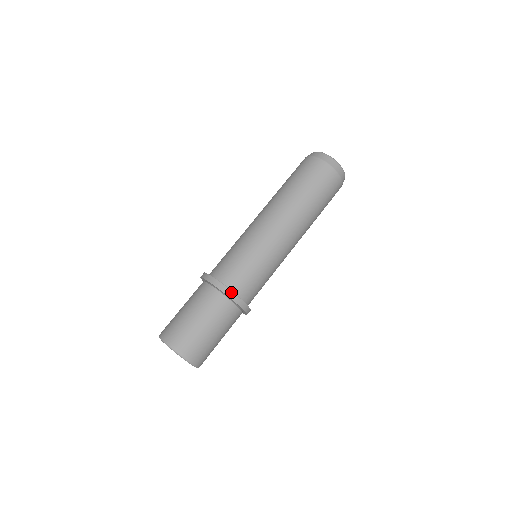
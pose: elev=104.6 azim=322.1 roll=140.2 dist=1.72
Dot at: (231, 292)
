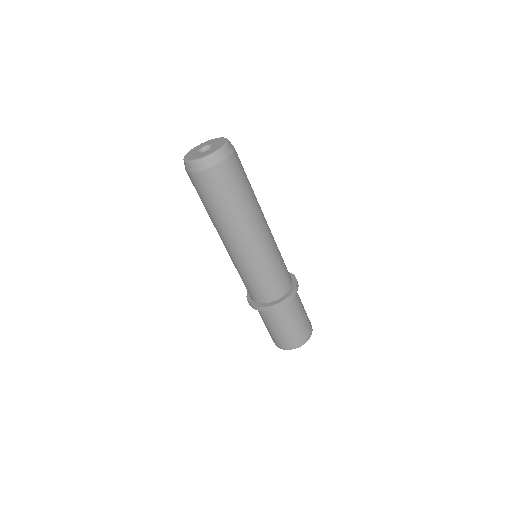
Dot at: (255, 307)
